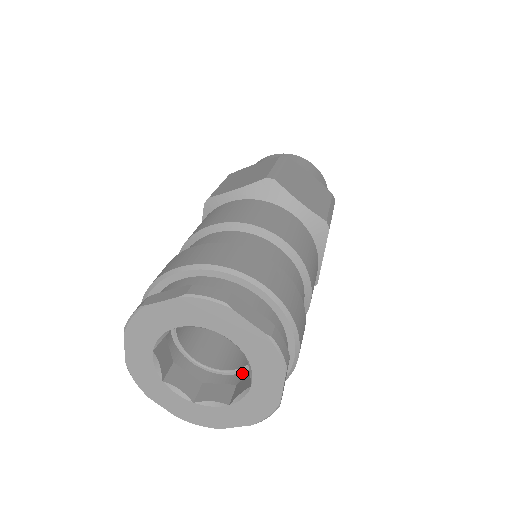
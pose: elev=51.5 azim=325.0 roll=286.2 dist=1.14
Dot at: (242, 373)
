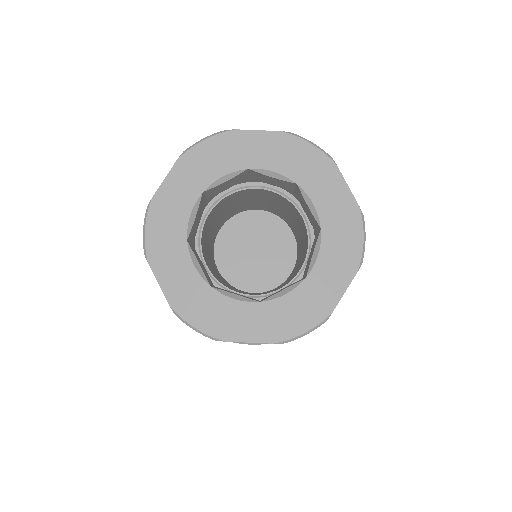
Dot at: occluded
